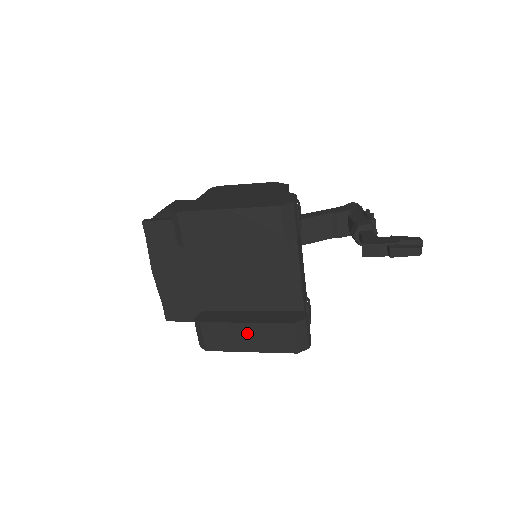
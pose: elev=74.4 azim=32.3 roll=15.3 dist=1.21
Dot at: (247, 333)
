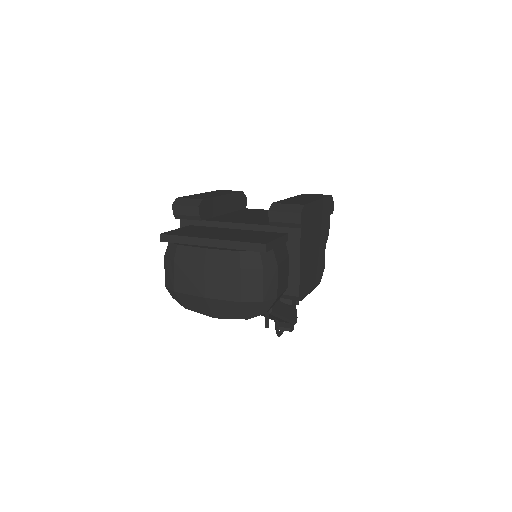
Dot at: occluded
